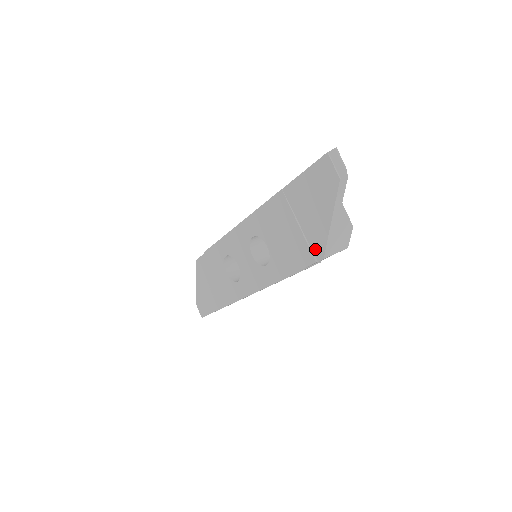
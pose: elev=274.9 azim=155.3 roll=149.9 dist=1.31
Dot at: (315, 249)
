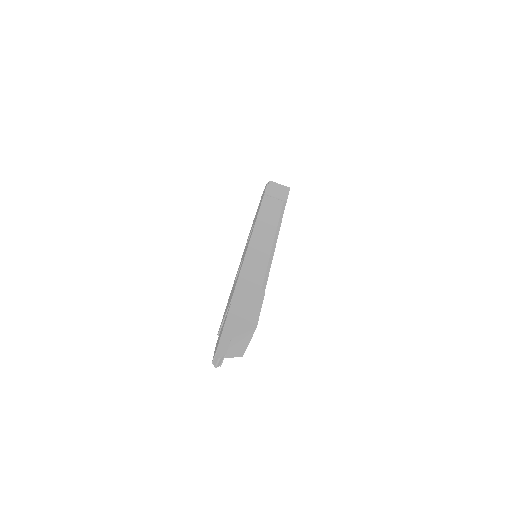
Dot at: occluded
